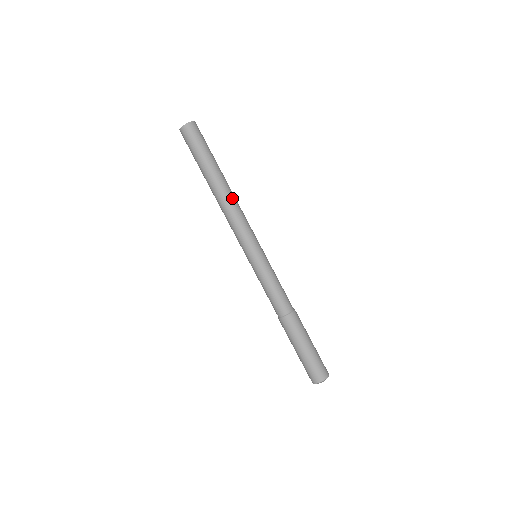
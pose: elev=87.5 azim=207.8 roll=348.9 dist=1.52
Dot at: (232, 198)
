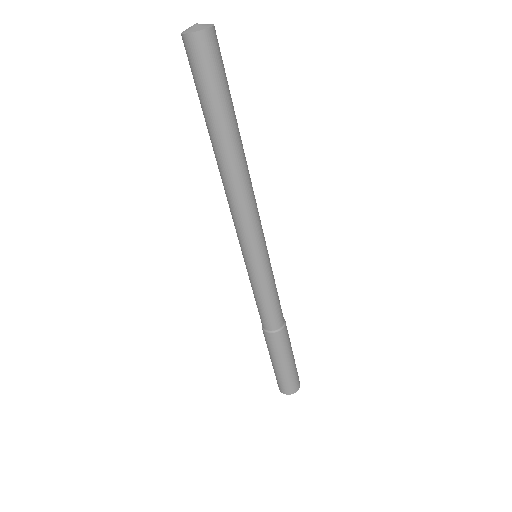
Dot at: (236, 182)
